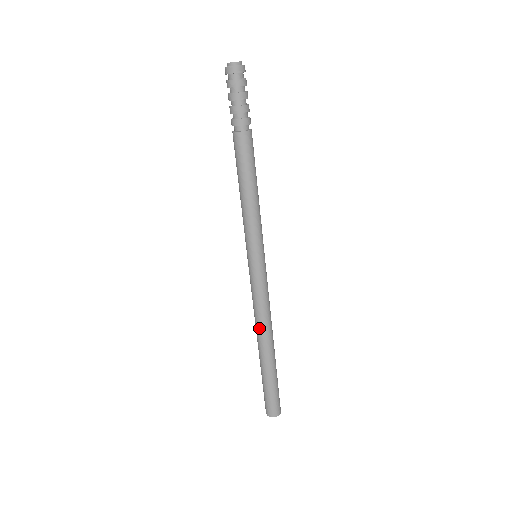
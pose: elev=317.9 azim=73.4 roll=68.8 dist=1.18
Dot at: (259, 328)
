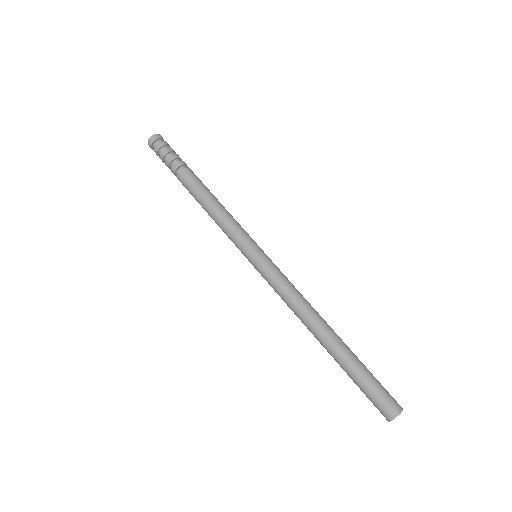
Dot at: (306, 316)
